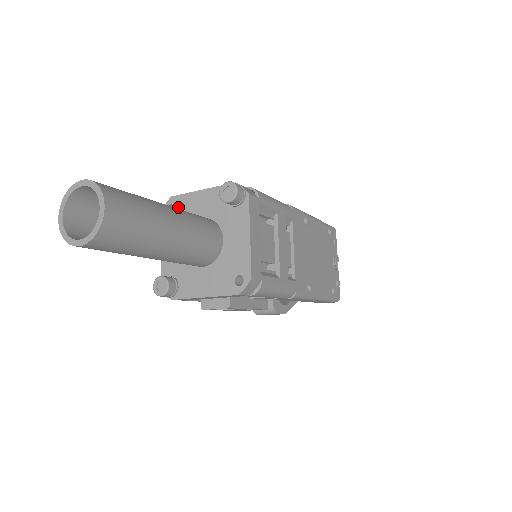
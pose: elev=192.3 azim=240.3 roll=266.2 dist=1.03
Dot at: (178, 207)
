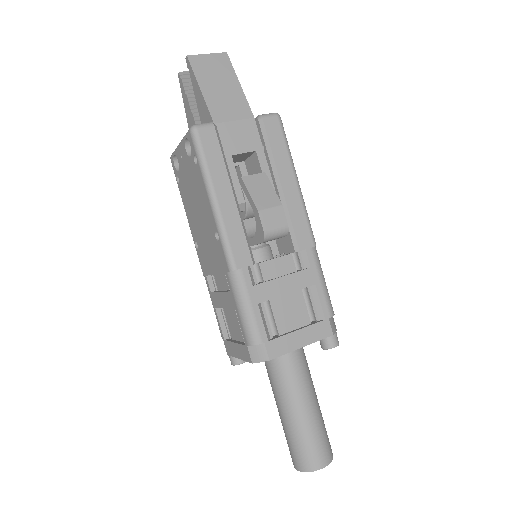
Dot at: occluded
